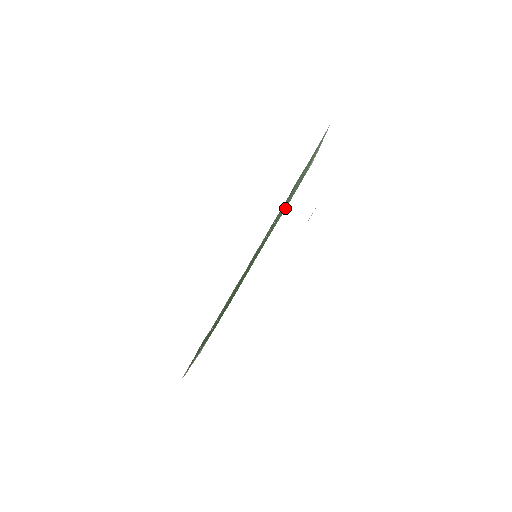
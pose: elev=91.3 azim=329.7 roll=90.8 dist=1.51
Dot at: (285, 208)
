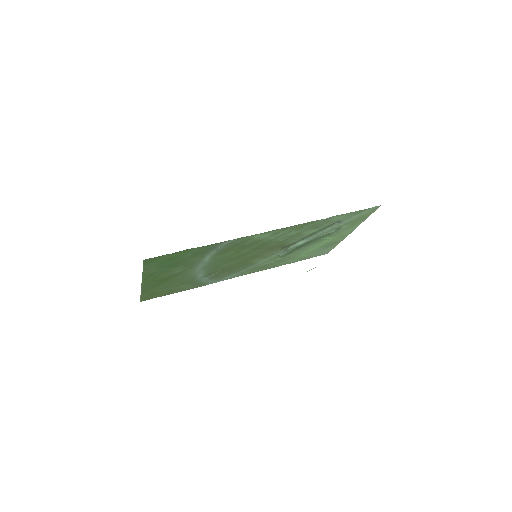
Dot at: (289, 261)
